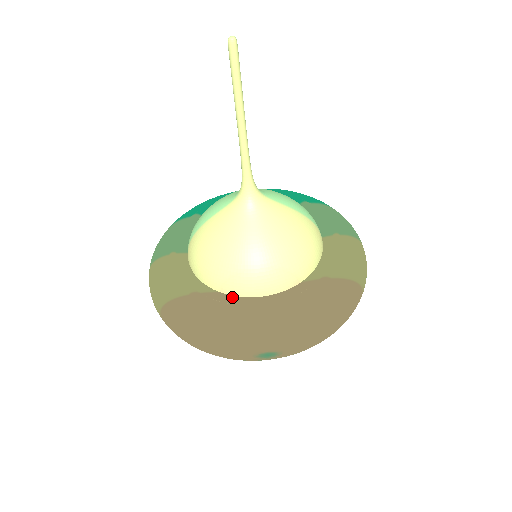
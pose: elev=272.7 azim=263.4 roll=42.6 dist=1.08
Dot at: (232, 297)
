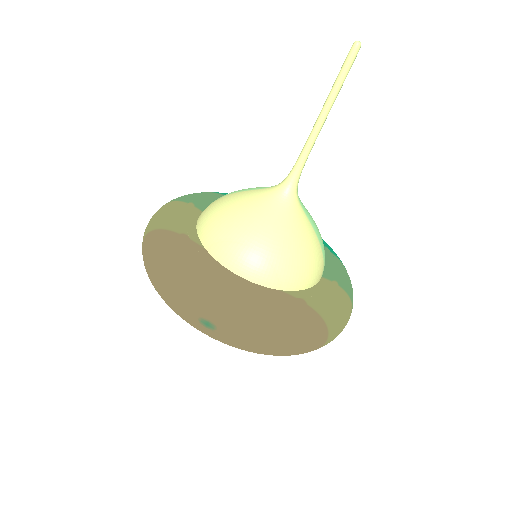
Dot at: (213, 259)
